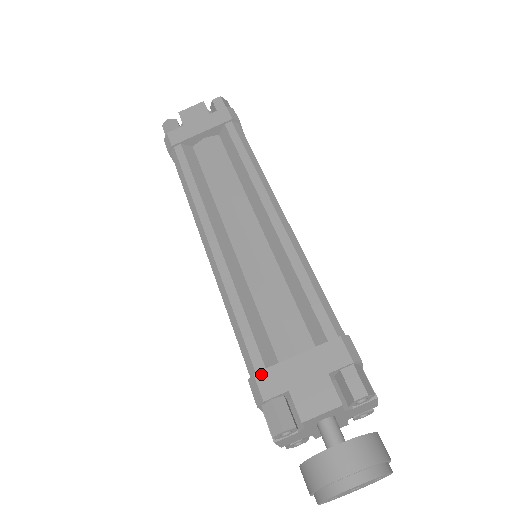
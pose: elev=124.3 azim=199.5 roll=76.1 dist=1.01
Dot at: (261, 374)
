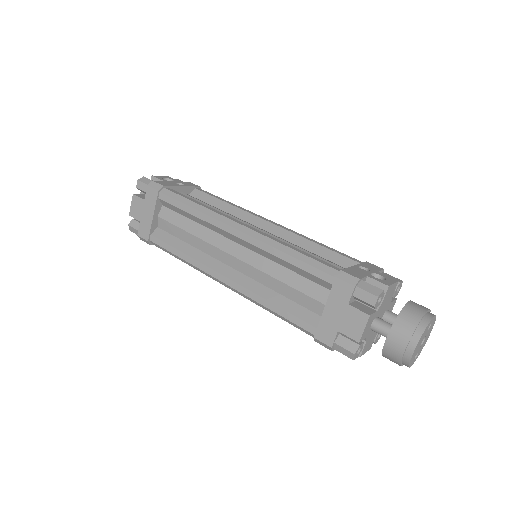
Dot at: (317, 334)
